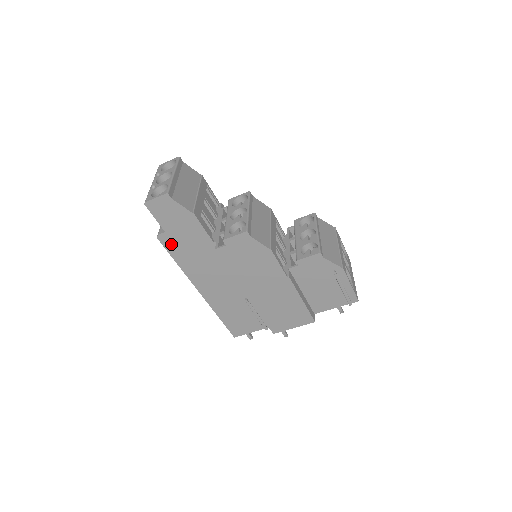
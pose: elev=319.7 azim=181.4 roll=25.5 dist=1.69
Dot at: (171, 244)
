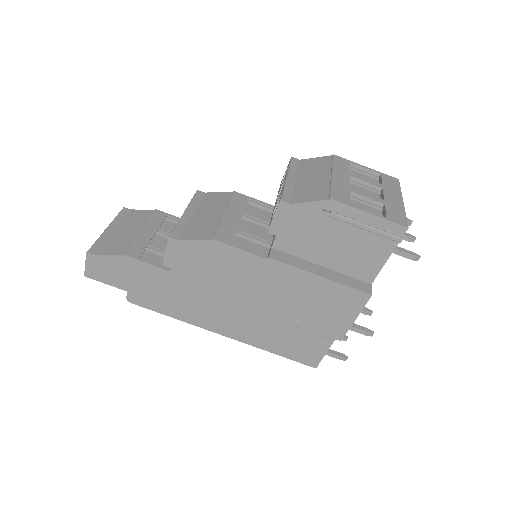
Dot at: (145, 300)
